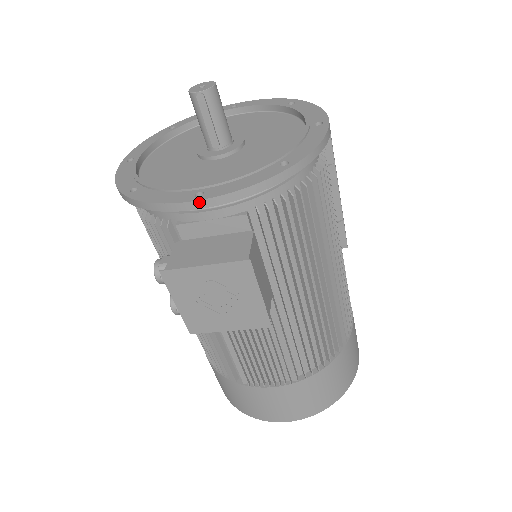
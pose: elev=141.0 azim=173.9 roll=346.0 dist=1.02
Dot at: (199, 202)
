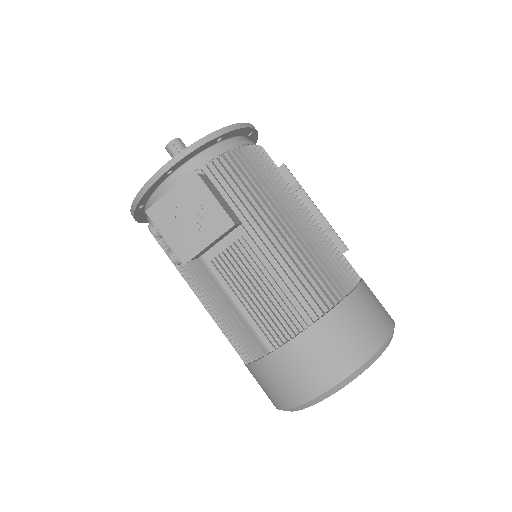
Dot at: (164, 167)
